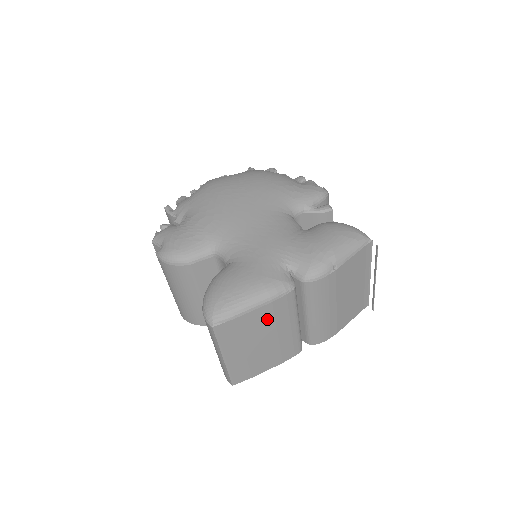
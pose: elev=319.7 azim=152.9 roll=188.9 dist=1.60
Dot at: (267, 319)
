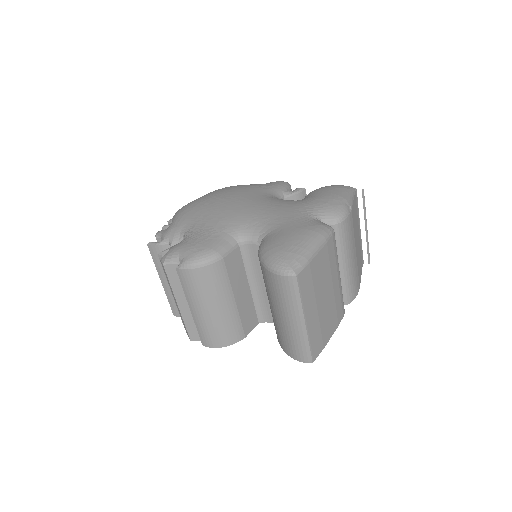
Dot at: (326, 265)
